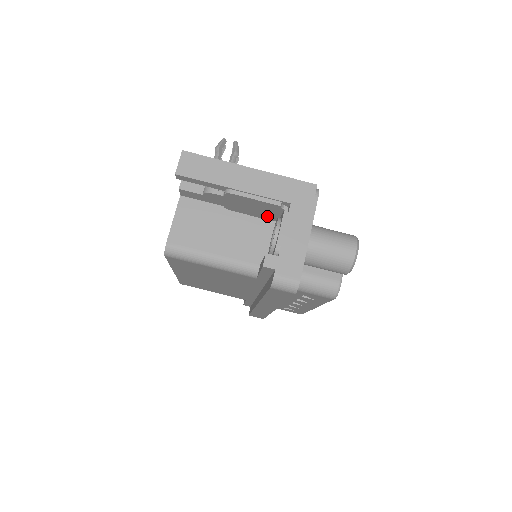
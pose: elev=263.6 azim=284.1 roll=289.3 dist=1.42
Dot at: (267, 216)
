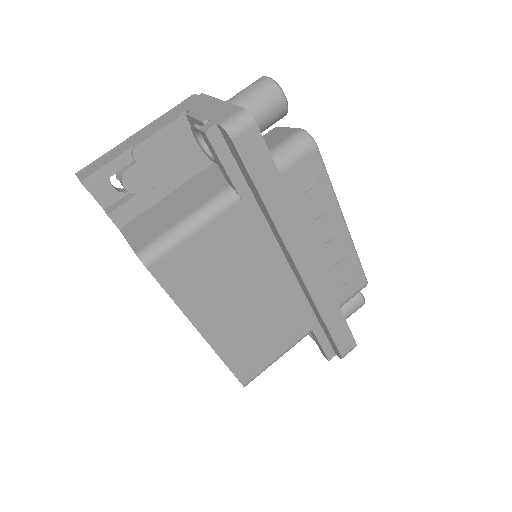
Dot at: (193, 158)
